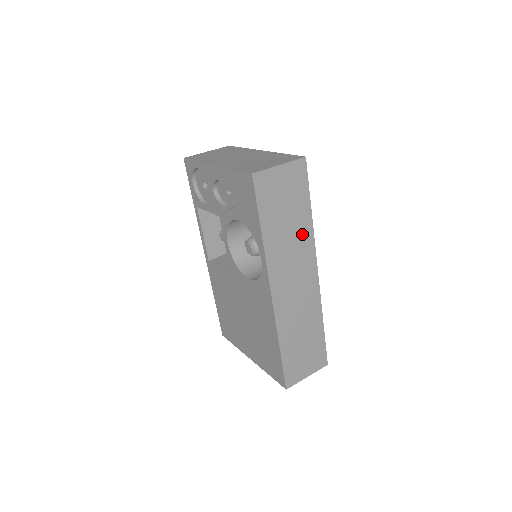
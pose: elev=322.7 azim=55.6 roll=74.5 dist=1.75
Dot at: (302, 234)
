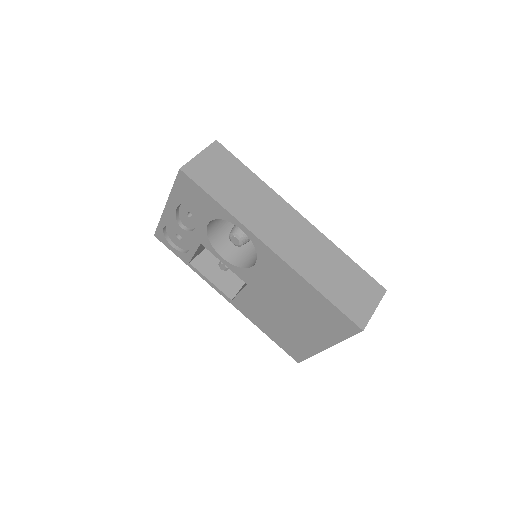
Dot at: (260, 193)
